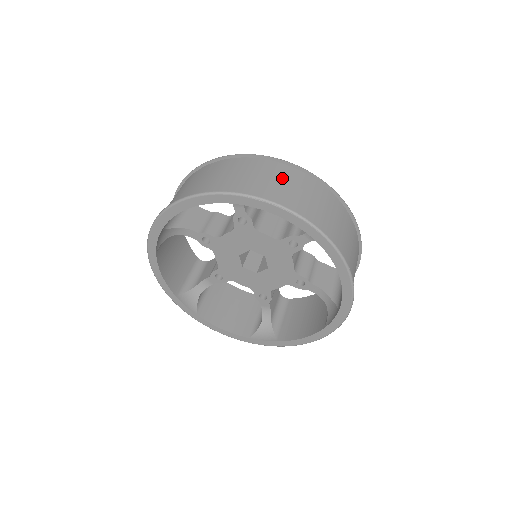
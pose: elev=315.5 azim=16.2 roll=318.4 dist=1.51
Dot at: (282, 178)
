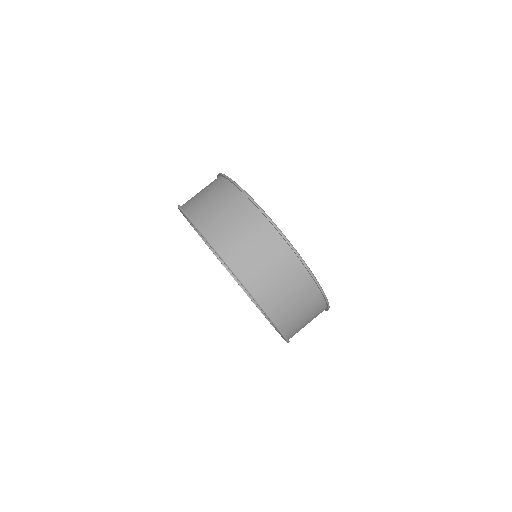
Dot at: (312, 317)
